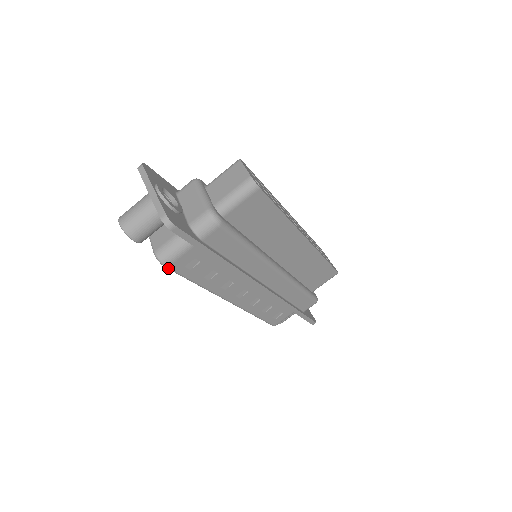
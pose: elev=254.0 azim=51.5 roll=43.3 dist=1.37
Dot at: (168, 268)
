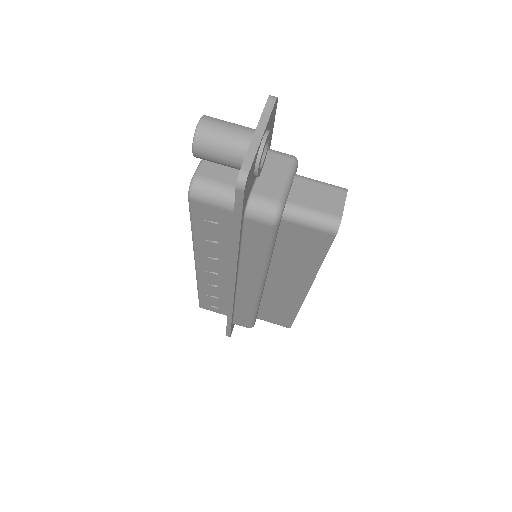
Dot at: (189, 200)
